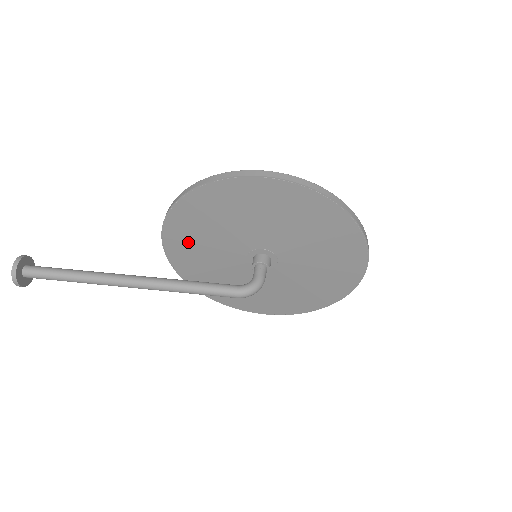
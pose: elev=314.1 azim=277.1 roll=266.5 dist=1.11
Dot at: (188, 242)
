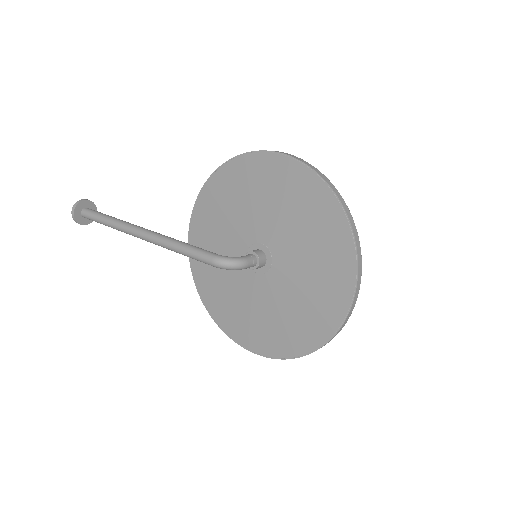
Dot at: (207, 228)
